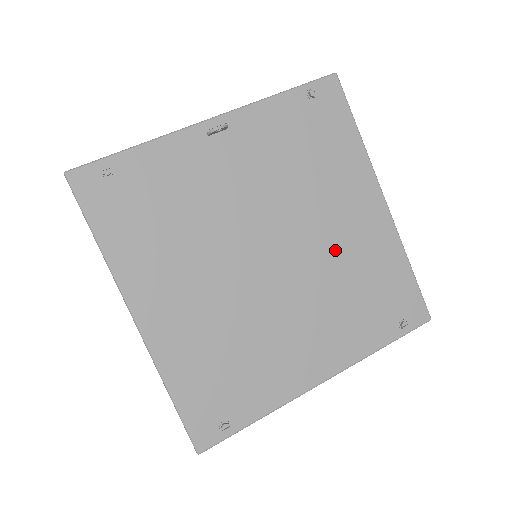
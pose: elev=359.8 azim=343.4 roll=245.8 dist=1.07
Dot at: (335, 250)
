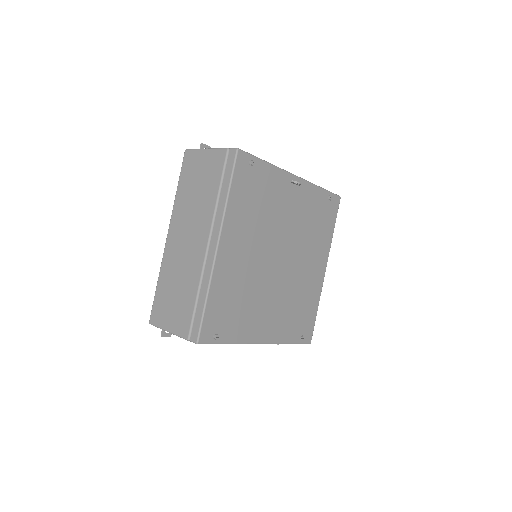
Dot at: (300, 278)
